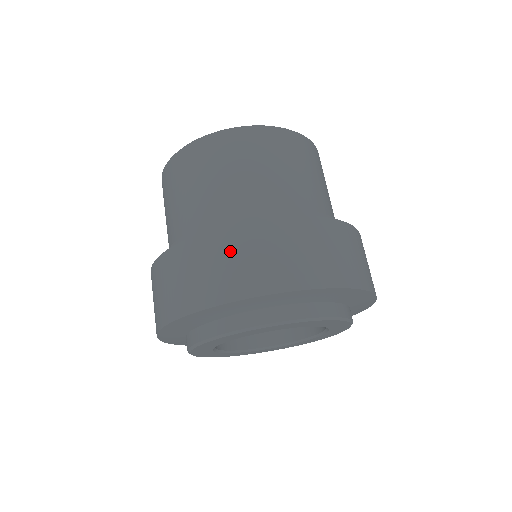
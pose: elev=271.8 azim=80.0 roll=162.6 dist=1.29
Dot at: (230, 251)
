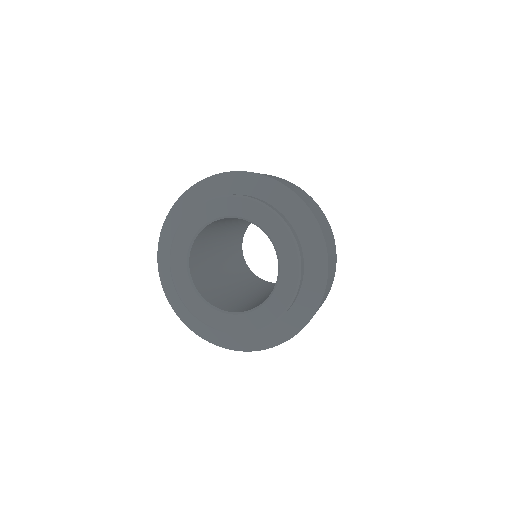
Dot at: occluded
